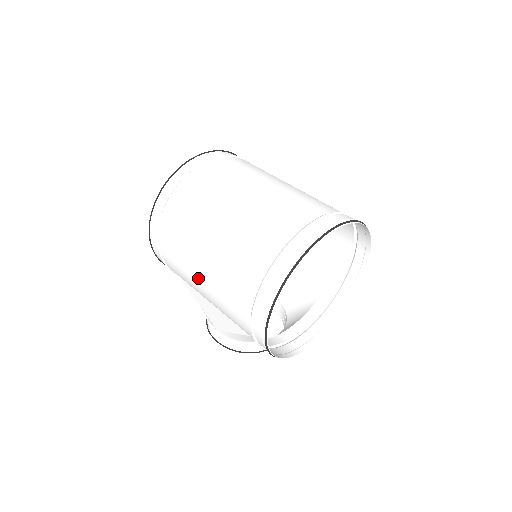
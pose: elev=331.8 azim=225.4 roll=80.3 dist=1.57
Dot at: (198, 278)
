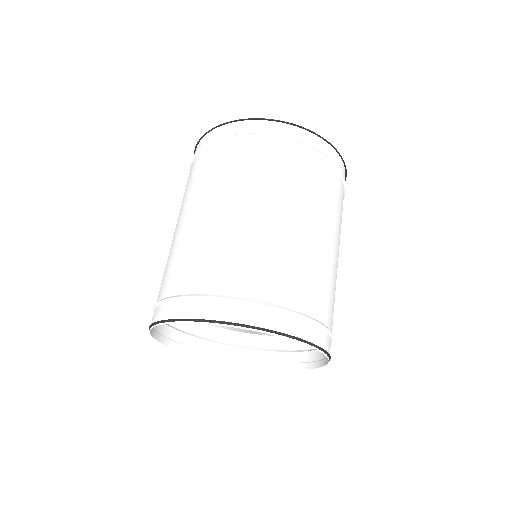
Dot at: occluded
